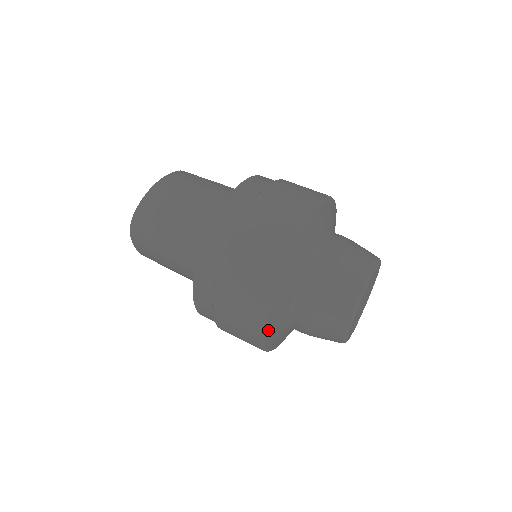
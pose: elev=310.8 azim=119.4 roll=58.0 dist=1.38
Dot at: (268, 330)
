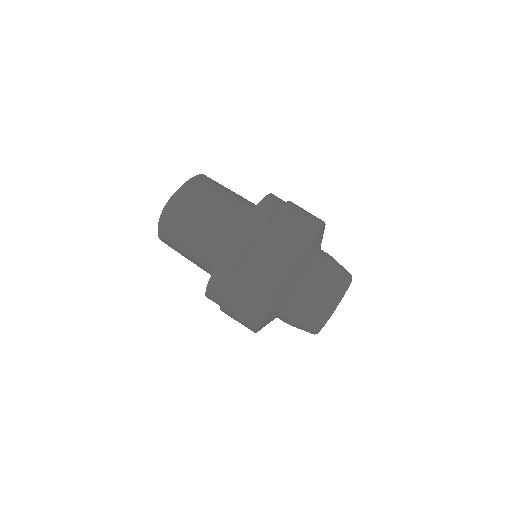
Dot at: (270, 311)
